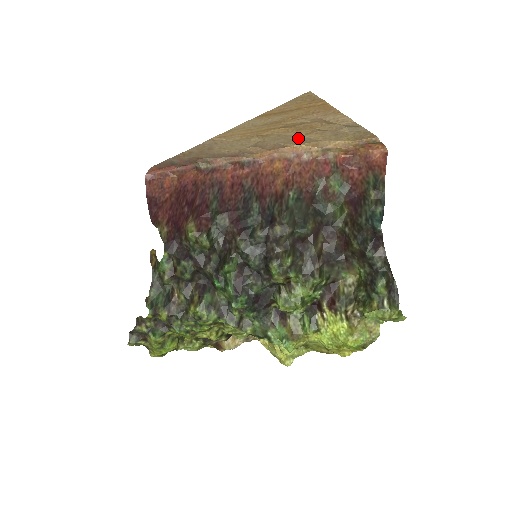
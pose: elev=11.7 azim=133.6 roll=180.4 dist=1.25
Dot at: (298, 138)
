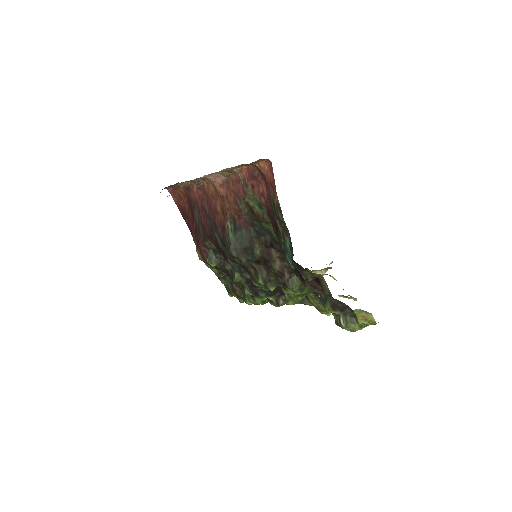
Dot at: occluded
